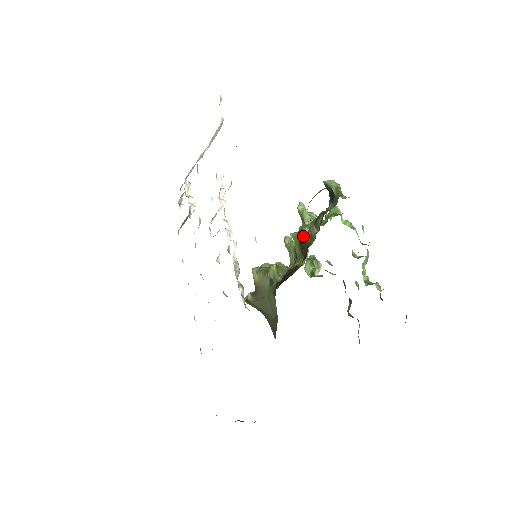
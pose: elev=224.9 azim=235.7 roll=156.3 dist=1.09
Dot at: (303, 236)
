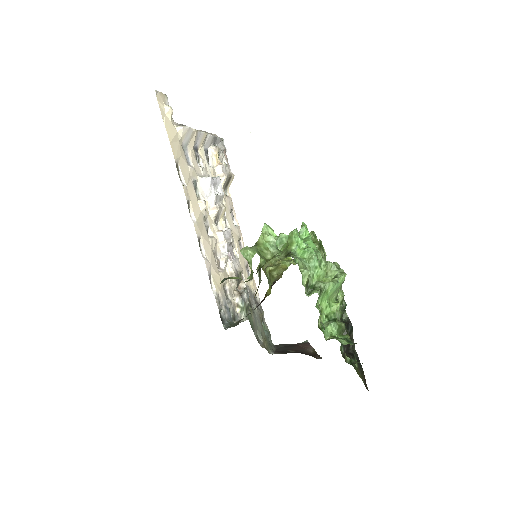
Dot at: (258, 275)
